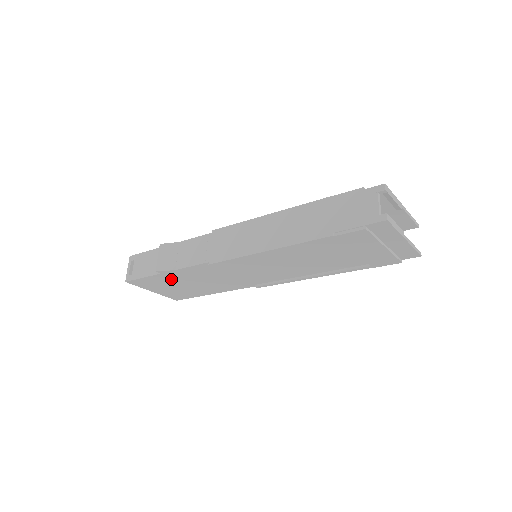
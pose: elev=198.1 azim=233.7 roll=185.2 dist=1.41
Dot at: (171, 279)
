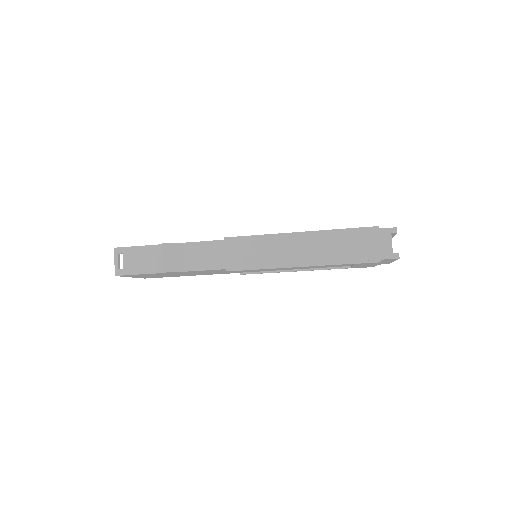
Dot at: occluded
